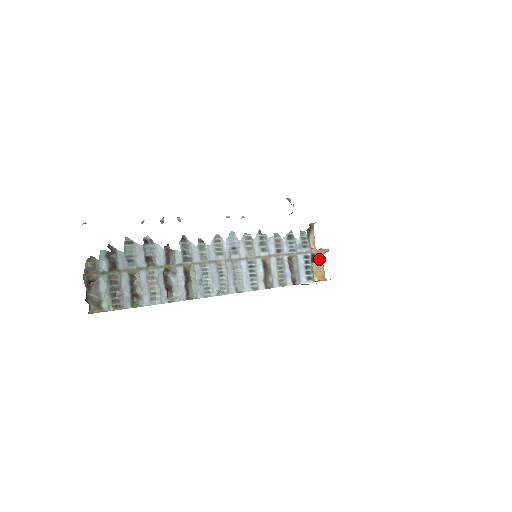
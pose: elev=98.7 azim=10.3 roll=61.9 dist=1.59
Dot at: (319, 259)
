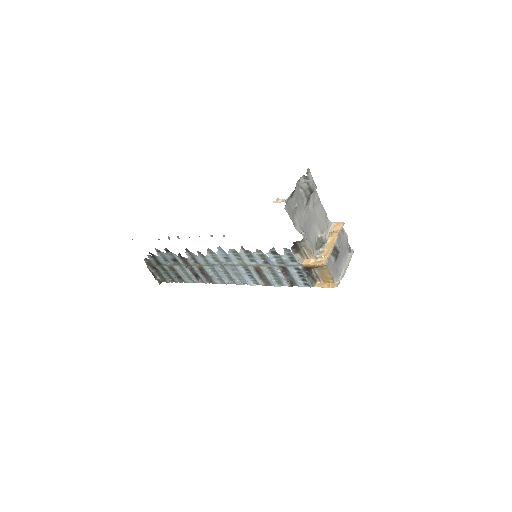
Dot at: (319, 268)
